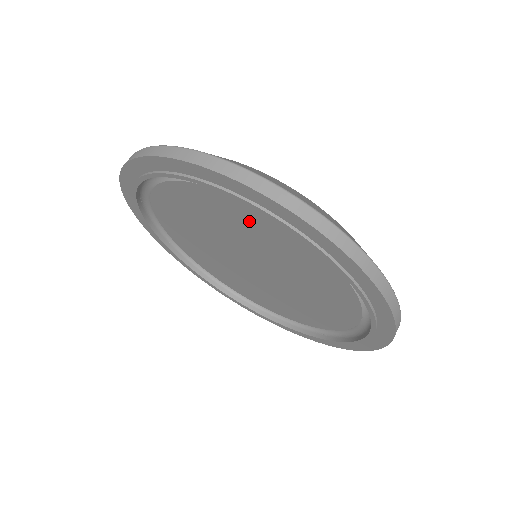
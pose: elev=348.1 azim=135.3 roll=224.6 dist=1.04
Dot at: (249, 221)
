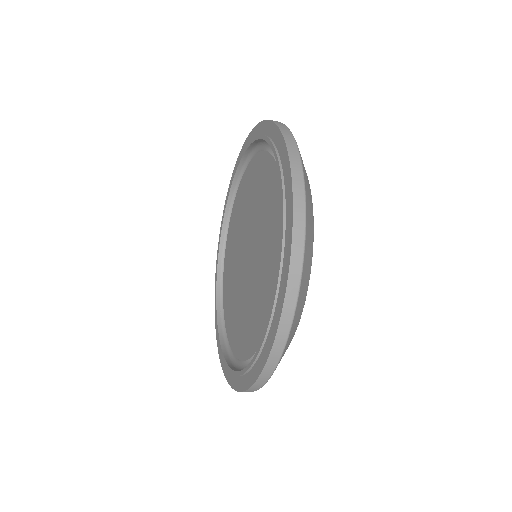
Dot at: (265, 179)
